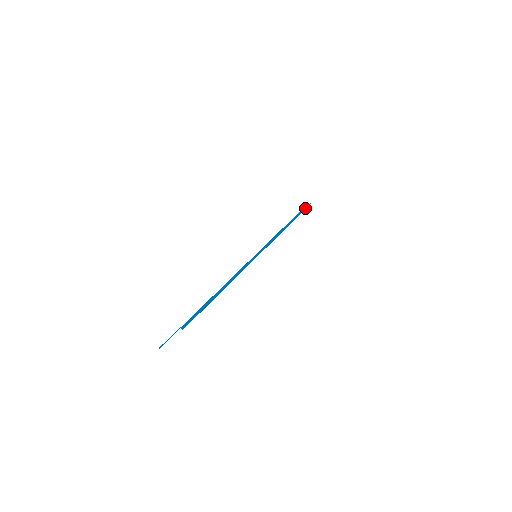
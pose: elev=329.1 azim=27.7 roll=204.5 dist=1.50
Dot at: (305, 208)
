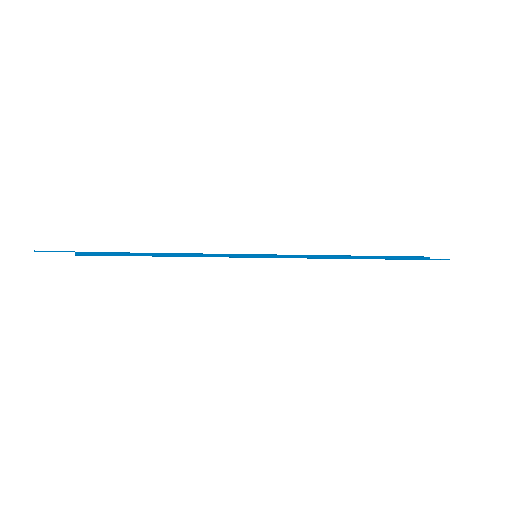
Dot at: (428, 258)
